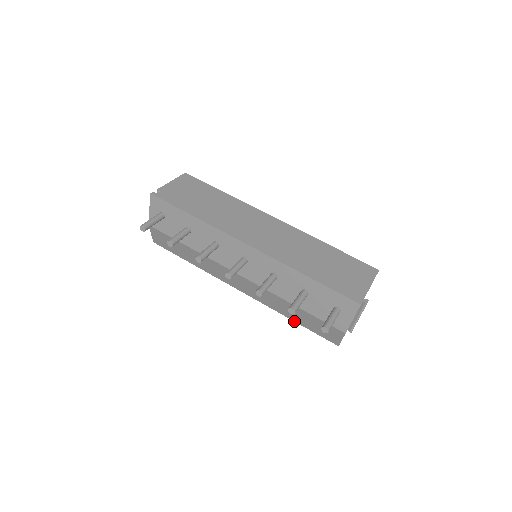
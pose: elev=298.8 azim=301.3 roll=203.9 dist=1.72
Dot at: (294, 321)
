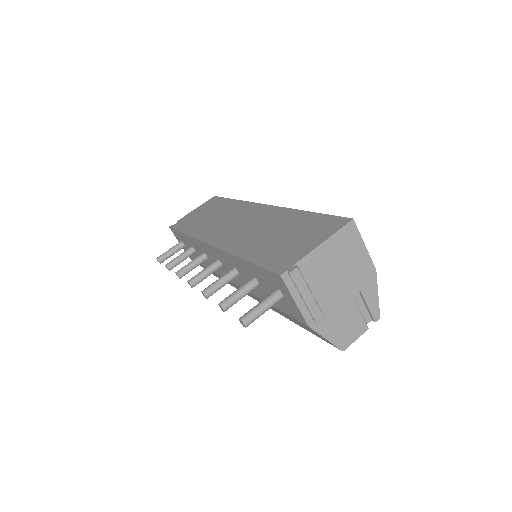
Dot at: (300, 326)
